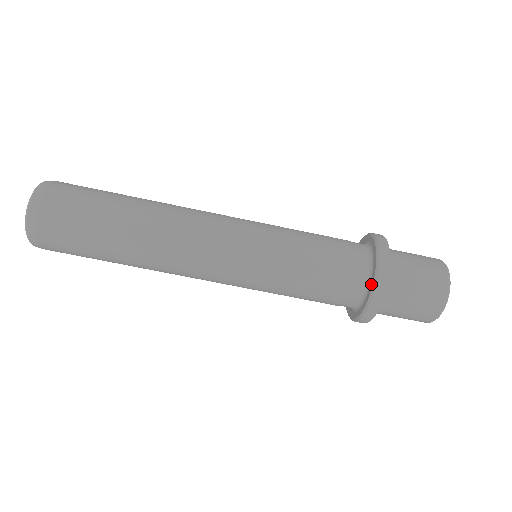
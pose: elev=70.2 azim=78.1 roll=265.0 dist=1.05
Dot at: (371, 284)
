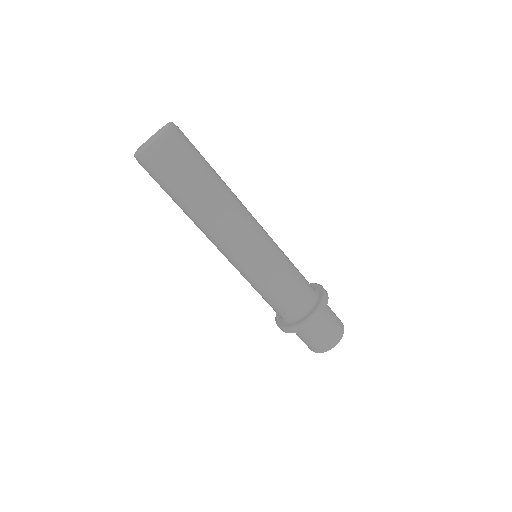
Dot at: (315, 308)
